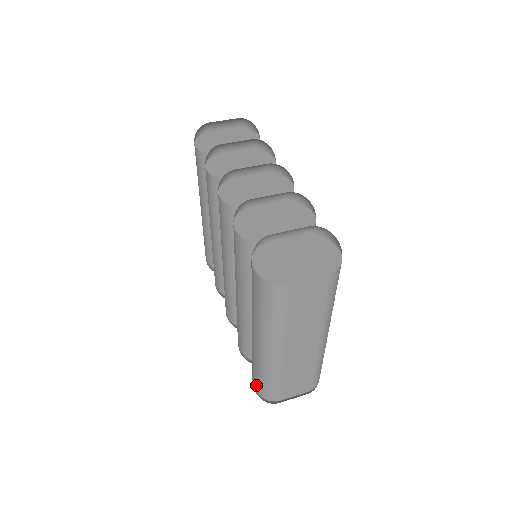
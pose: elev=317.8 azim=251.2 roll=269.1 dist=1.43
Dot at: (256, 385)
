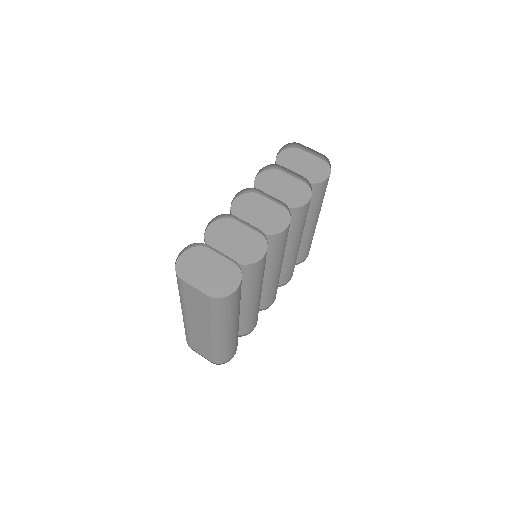
Dot at: occluded
